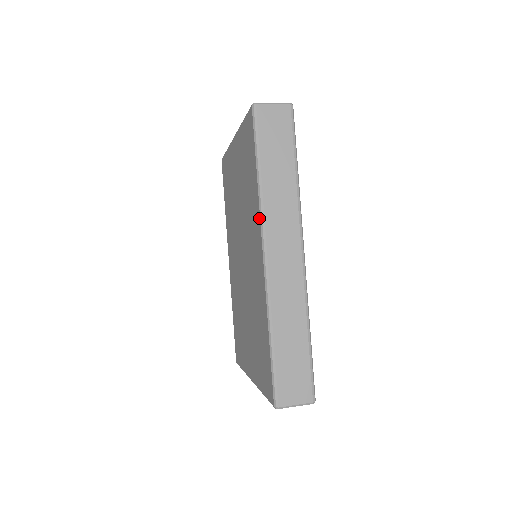
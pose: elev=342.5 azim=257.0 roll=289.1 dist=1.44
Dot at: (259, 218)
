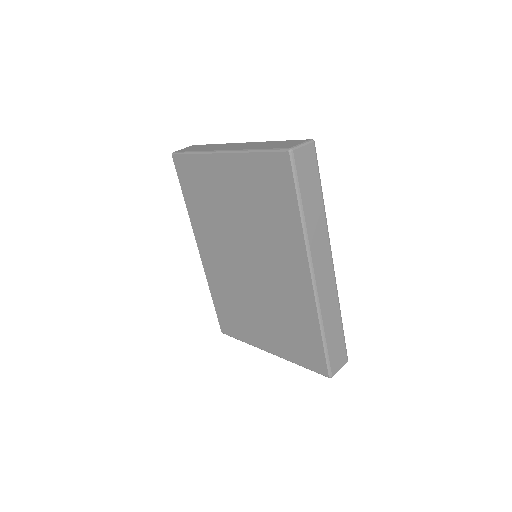
Dot at: (304, 248)
